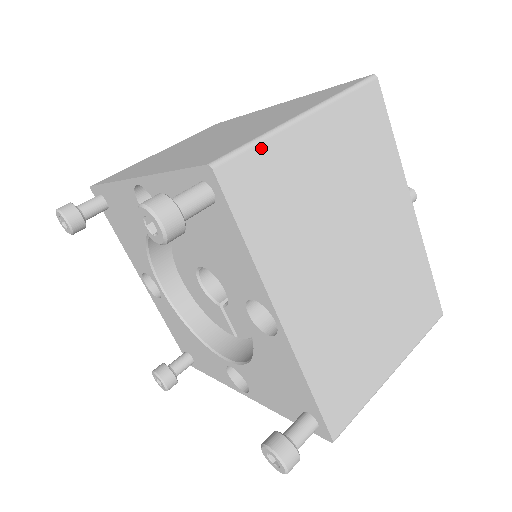
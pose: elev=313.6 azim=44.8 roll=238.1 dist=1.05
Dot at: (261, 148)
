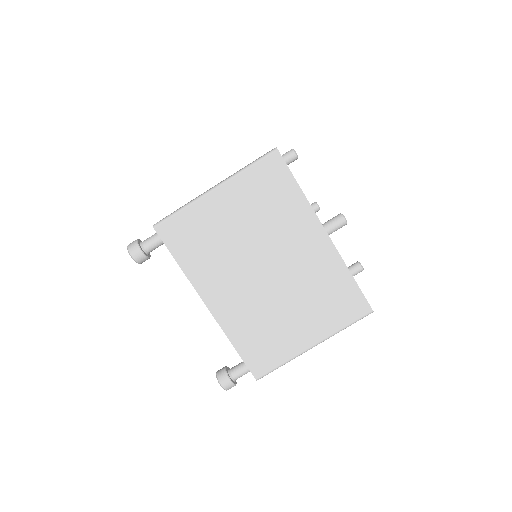
Dot at: (283, 364)
